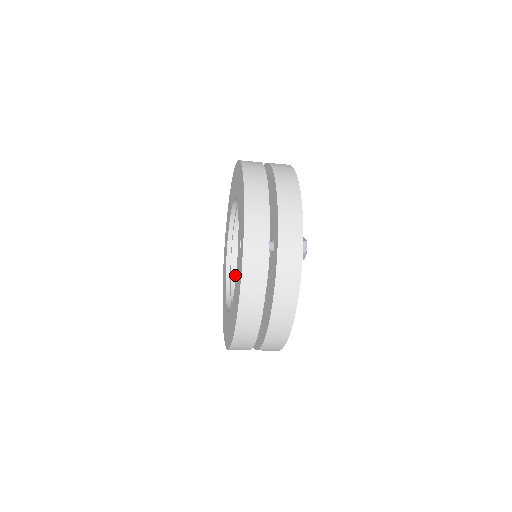
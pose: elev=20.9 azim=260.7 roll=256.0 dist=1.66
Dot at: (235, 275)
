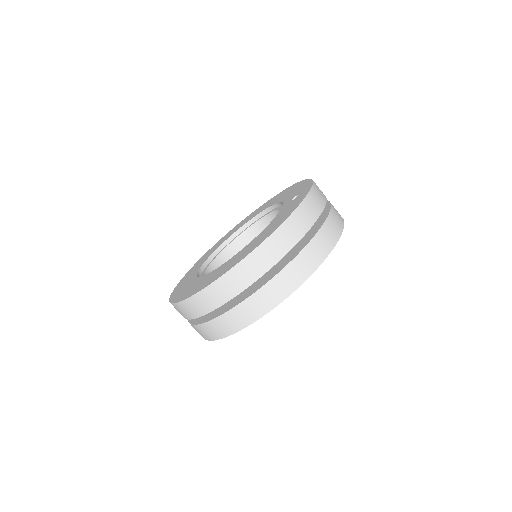
Dot at: occluded
